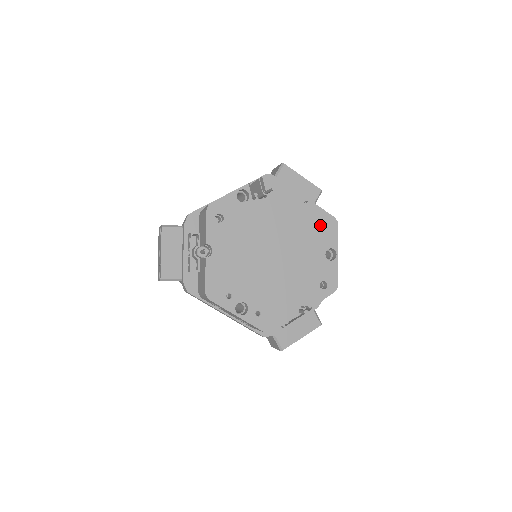
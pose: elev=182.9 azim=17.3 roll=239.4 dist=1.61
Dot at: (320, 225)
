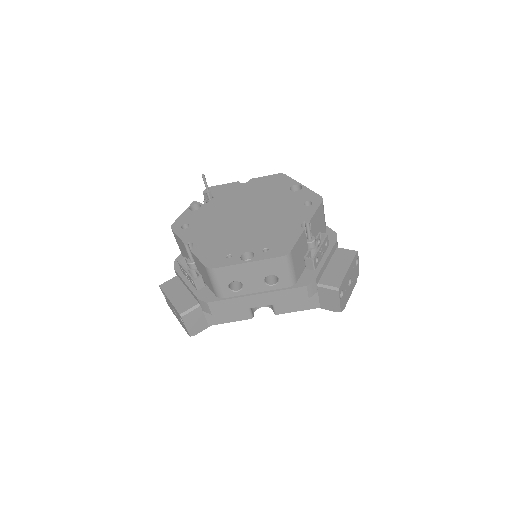
Dot at: (271, 183)
